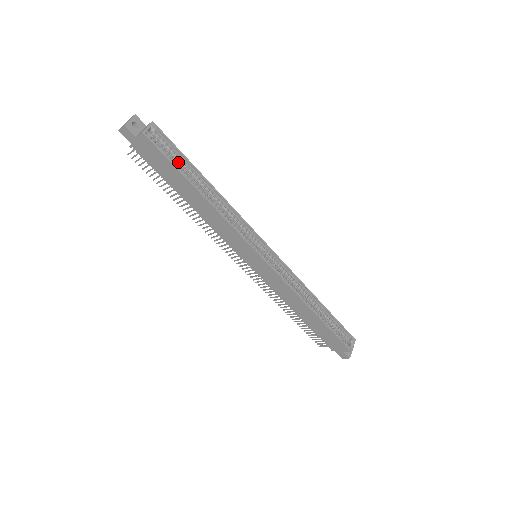
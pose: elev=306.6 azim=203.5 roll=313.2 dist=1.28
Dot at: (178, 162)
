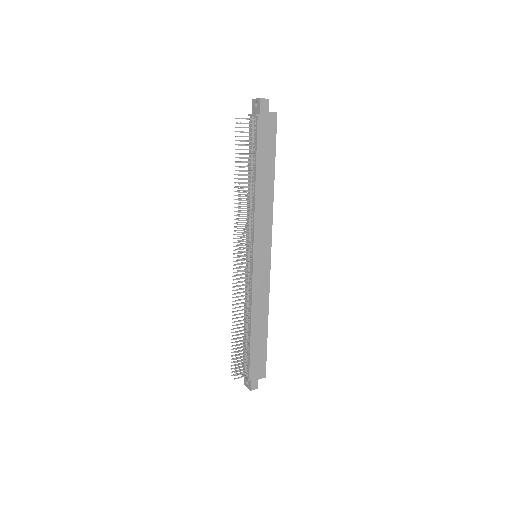
Dot at: occluded
